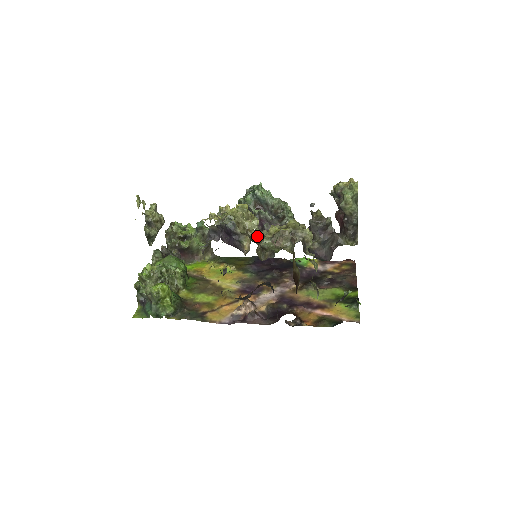
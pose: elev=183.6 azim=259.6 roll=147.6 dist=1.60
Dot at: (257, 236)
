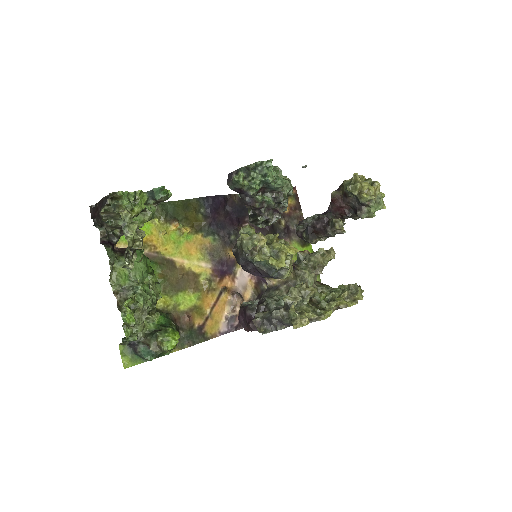
Dot at: (298, 279)
